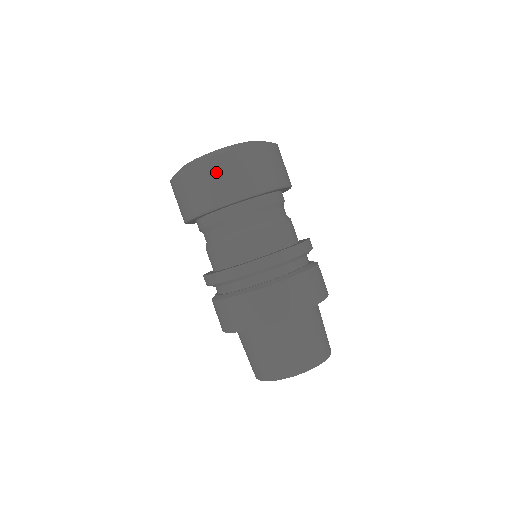
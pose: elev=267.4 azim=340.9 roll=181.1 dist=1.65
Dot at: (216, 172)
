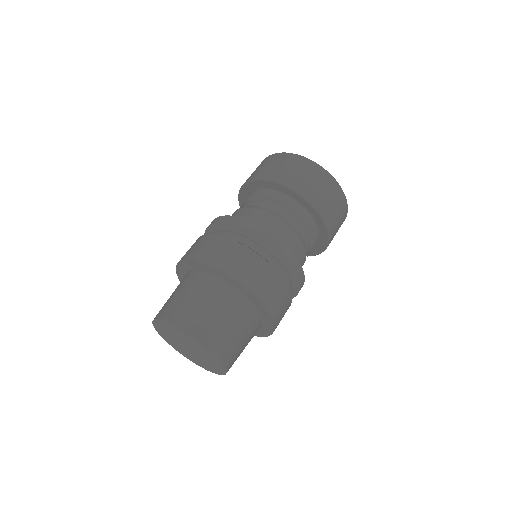
Dot at: (311, 172)
